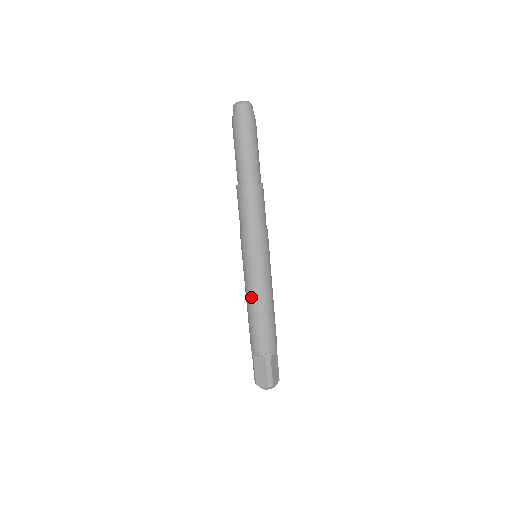
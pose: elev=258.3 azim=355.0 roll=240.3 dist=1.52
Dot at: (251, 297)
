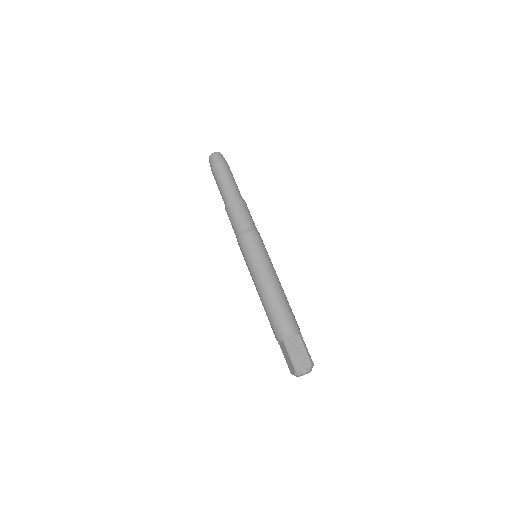
Dot at: (270, 281)
